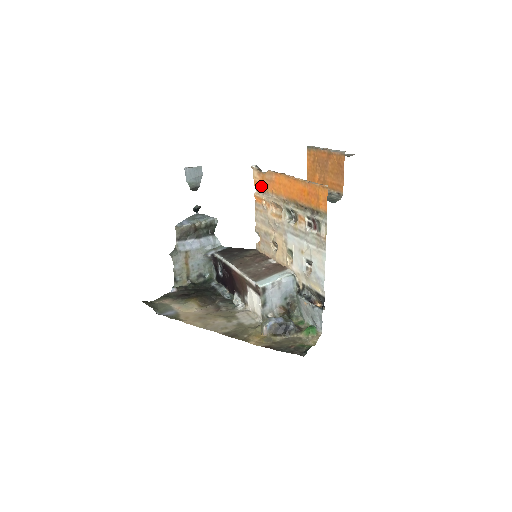
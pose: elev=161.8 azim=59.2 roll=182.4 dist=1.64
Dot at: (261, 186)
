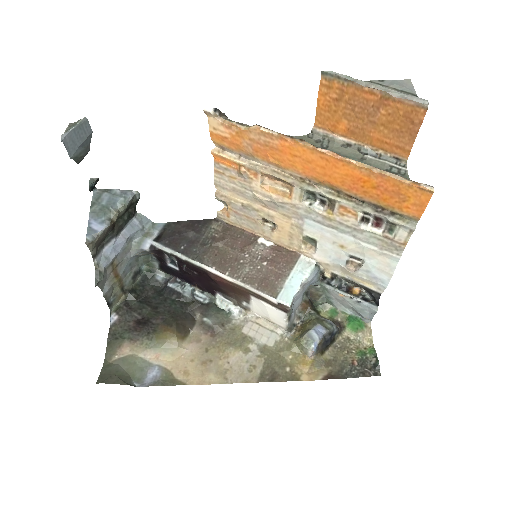
Dot at: (233, 145)
